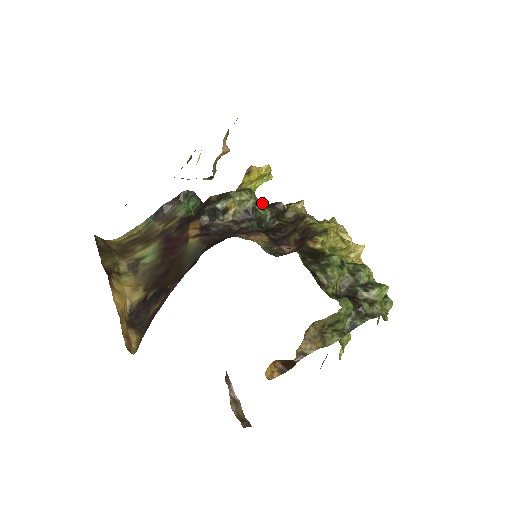
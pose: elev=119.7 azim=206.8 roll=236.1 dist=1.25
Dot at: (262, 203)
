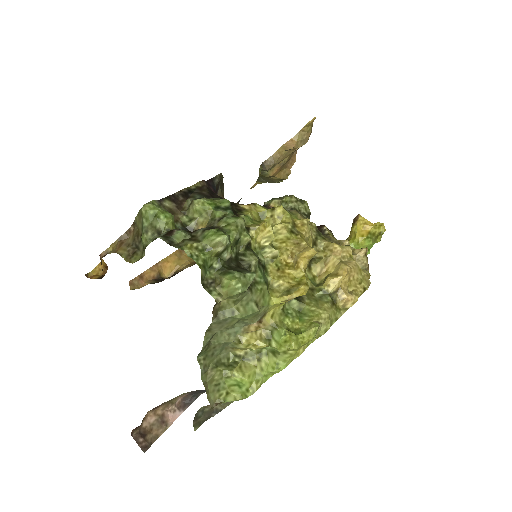
Dot at: (302, 214)
